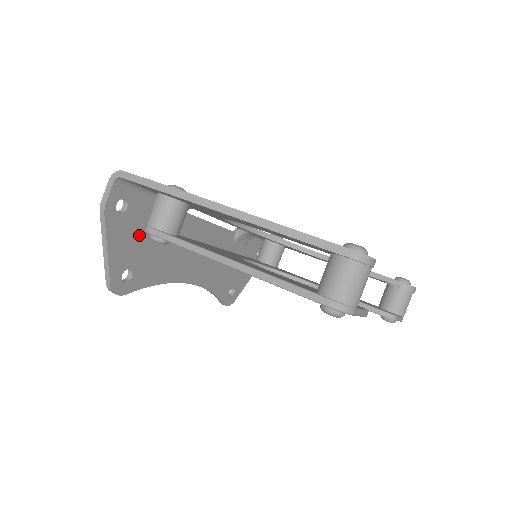
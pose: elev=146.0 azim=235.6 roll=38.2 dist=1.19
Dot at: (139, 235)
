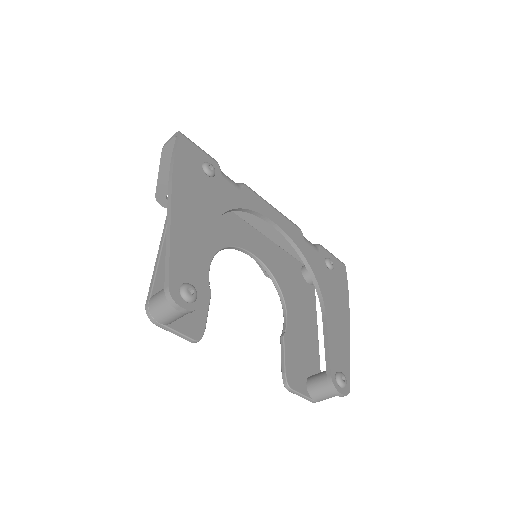
Dot at: occluded
